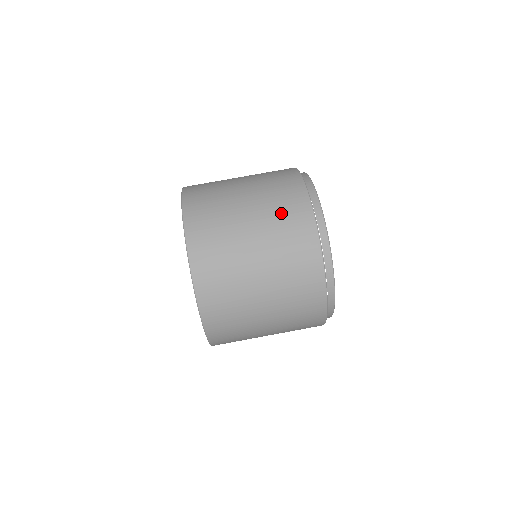
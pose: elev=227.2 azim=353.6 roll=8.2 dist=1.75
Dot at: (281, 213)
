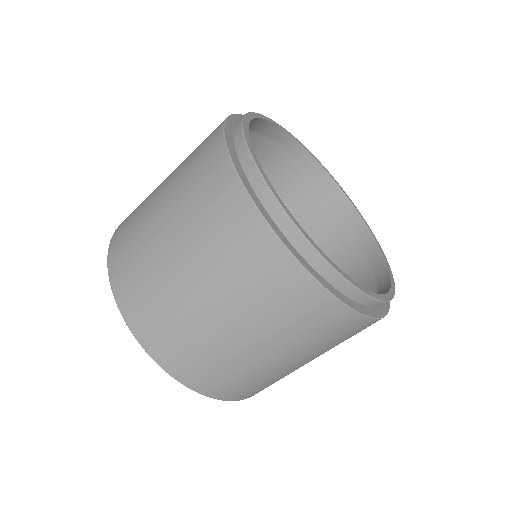
Dot at: (191, 163)
